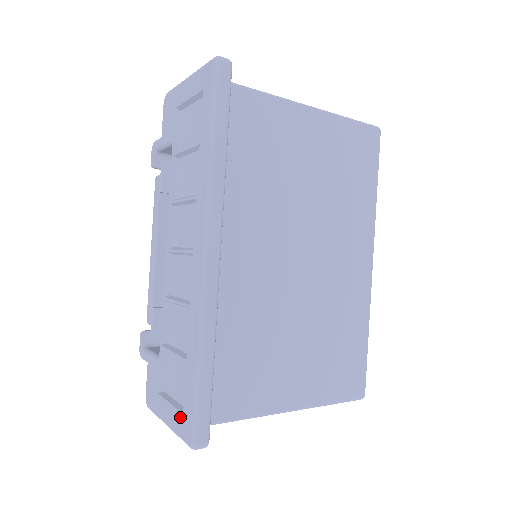
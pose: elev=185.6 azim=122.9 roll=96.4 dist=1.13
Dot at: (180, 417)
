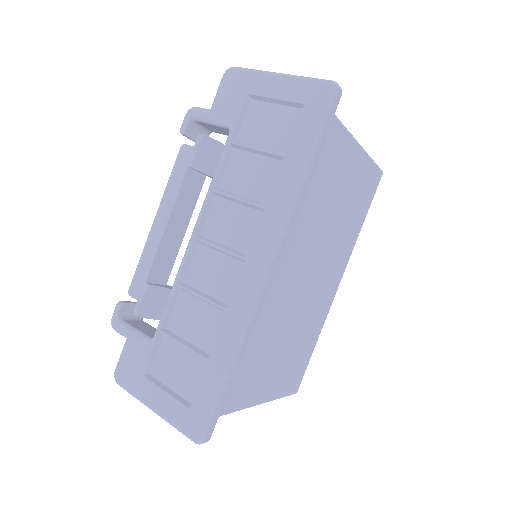
Dot at: (183, 410)
